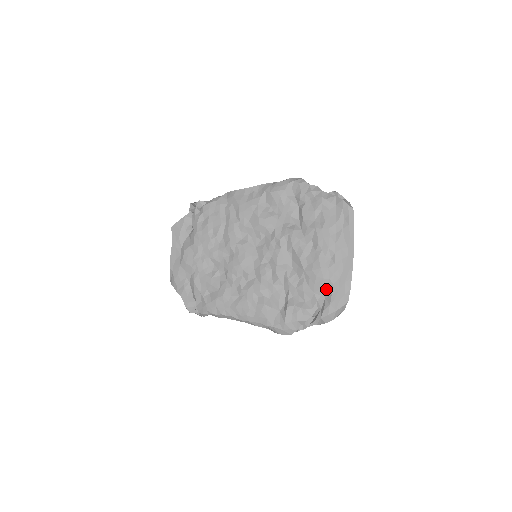
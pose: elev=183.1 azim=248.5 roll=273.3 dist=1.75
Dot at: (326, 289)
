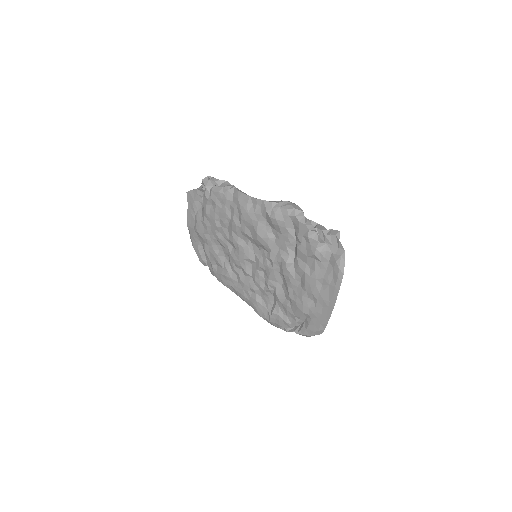
Dot at: (306, 318)
